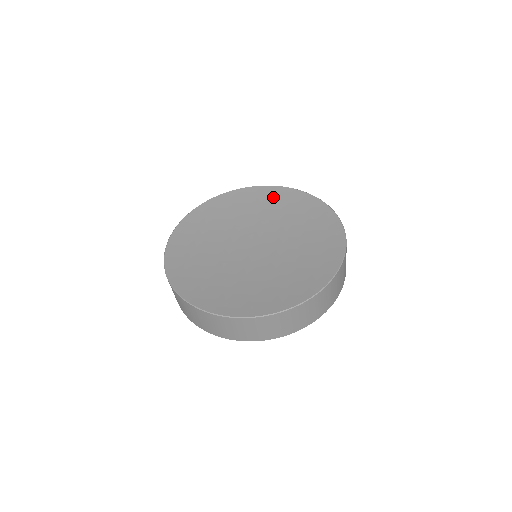
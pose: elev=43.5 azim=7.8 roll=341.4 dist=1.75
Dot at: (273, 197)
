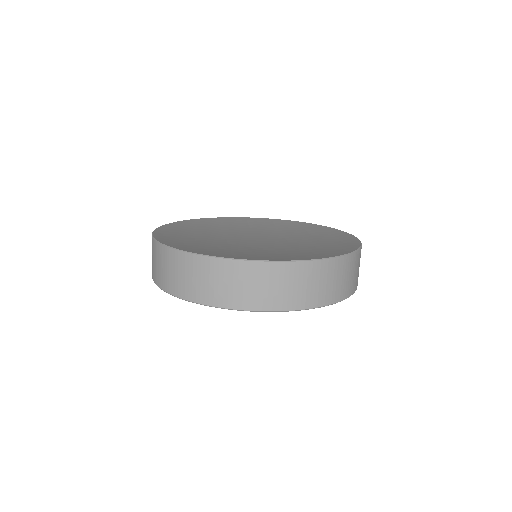
Dot at: (290, 225)
